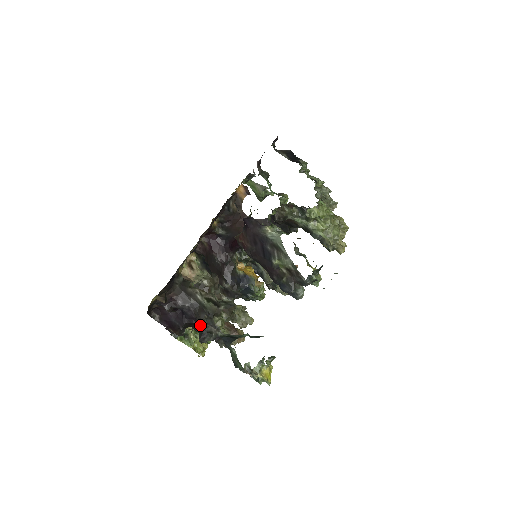
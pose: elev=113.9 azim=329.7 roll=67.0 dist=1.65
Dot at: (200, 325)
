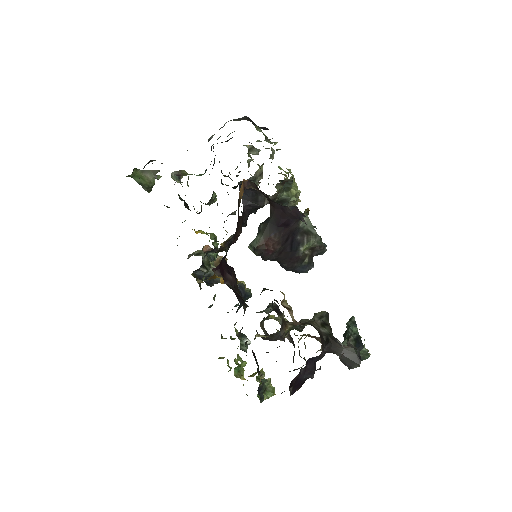
Dot at: (345, 353)
